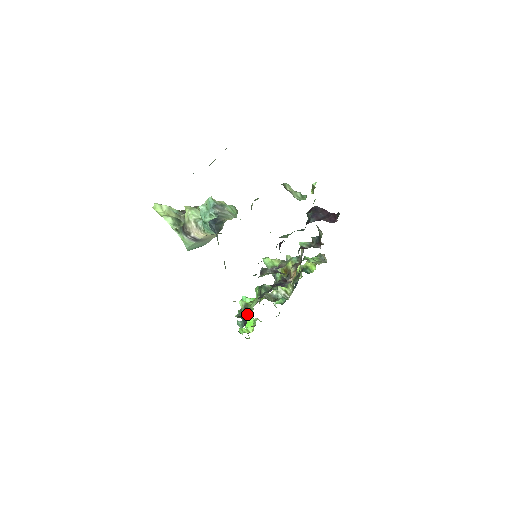
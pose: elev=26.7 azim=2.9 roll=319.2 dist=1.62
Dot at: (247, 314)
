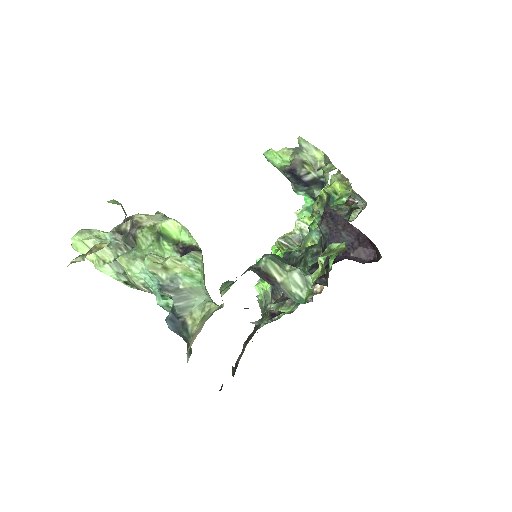
Dot at: occluded
